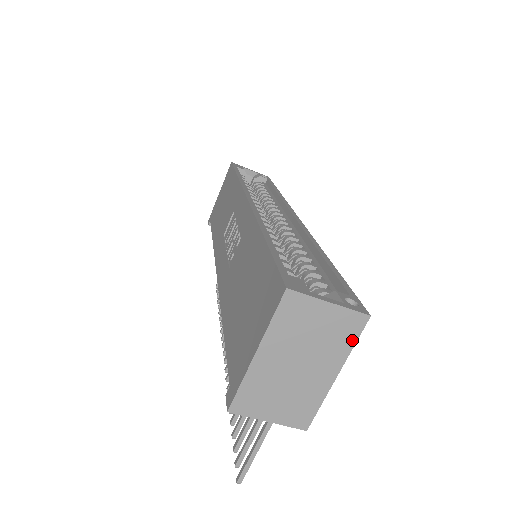
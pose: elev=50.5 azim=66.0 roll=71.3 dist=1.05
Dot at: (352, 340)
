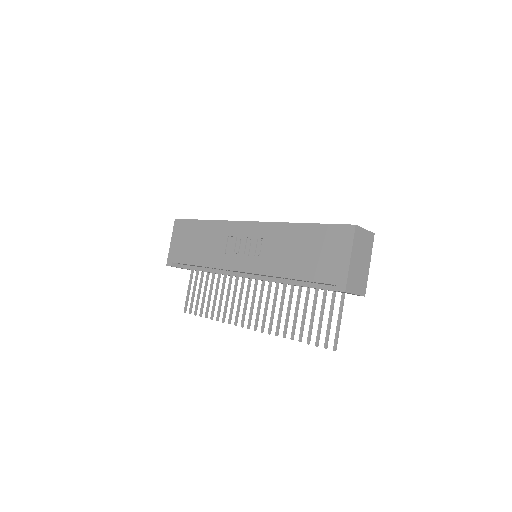
Dot at: (372, 246)
